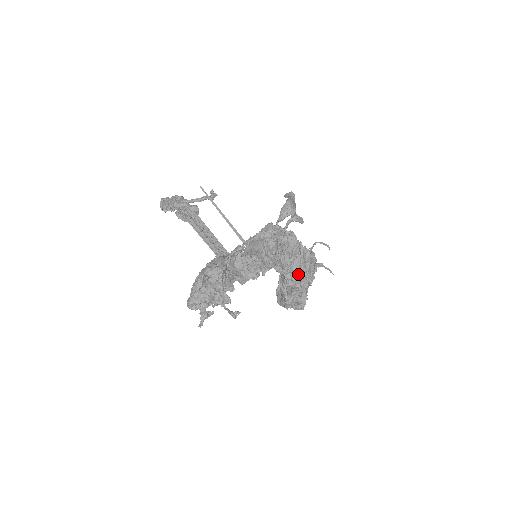
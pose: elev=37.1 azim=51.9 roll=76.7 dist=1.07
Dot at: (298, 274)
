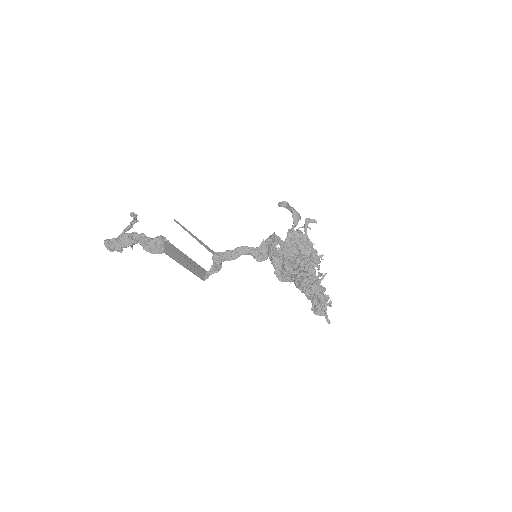
Dot at: occluded
